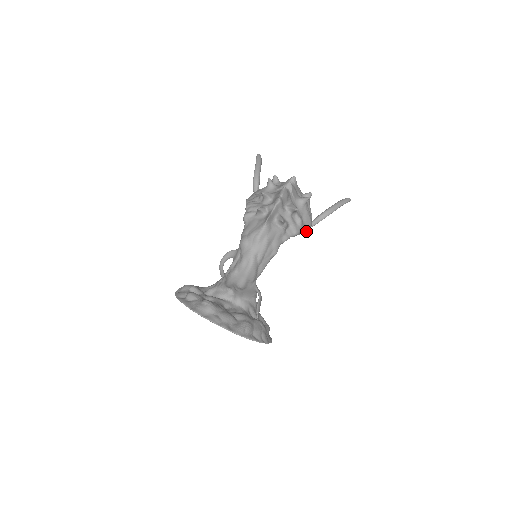
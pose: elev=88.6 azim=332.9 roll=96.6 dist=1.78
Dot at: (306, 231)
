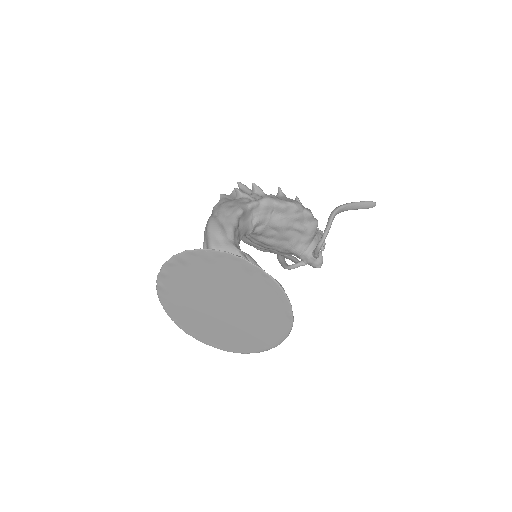
Dot at: (290, 204)
